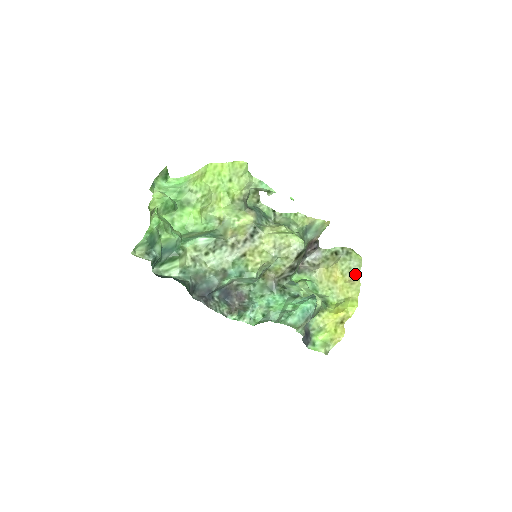
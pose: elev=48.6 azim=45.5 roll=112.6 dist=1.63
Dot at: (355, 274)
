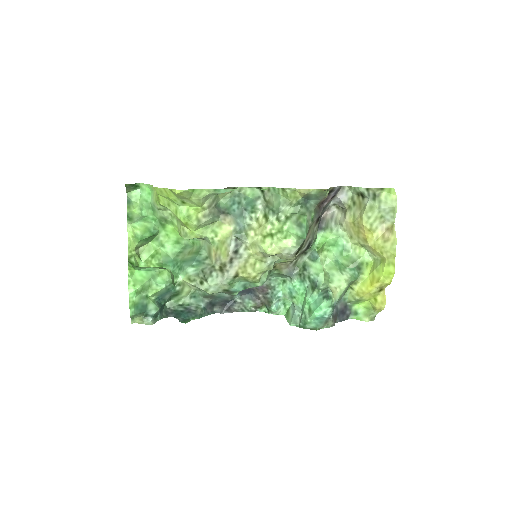
Dot at: (390, 223)
